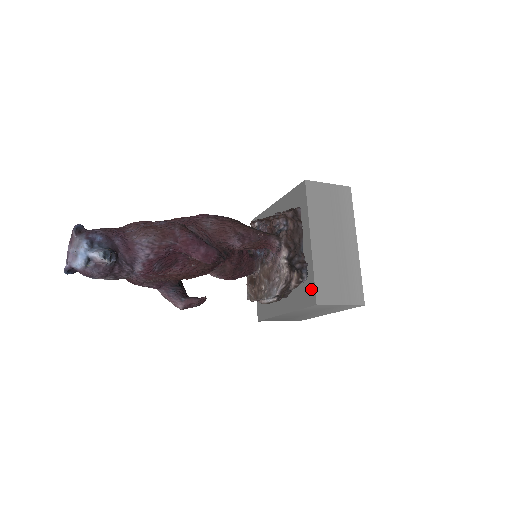
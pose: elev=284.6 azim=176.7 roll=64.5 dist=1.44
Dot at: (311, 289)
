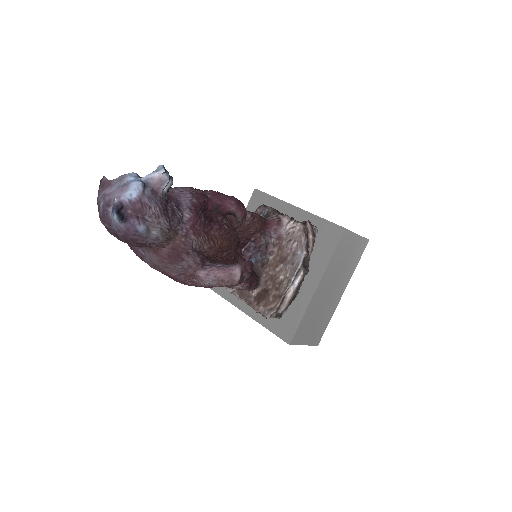
Dot at: (329, 228)
